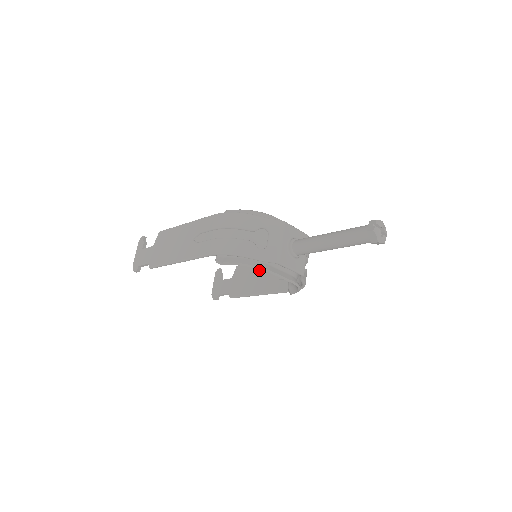
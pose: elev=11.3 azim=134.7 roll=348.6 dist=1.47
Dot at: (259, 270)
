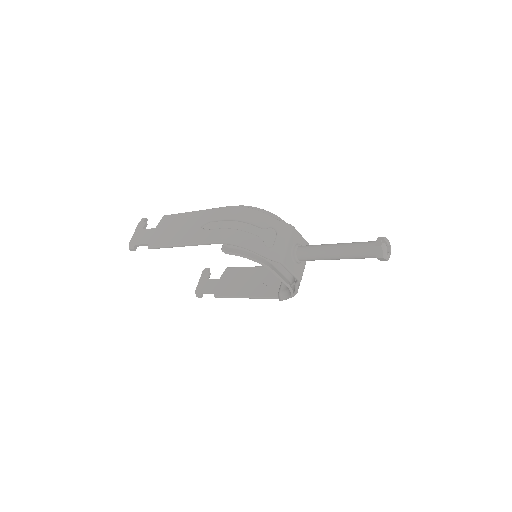
Dot at: (250, 274)
